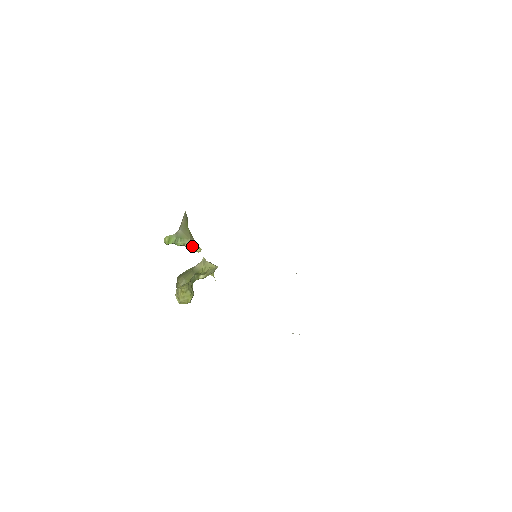
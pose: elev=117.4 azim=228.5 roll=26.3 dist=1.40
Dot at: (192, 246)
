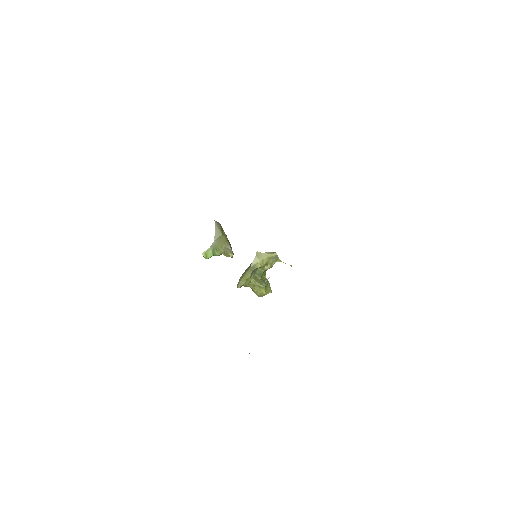
Dot at: (226, 253)
